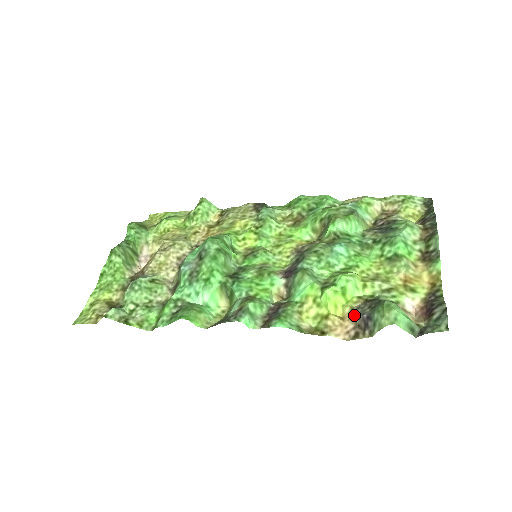
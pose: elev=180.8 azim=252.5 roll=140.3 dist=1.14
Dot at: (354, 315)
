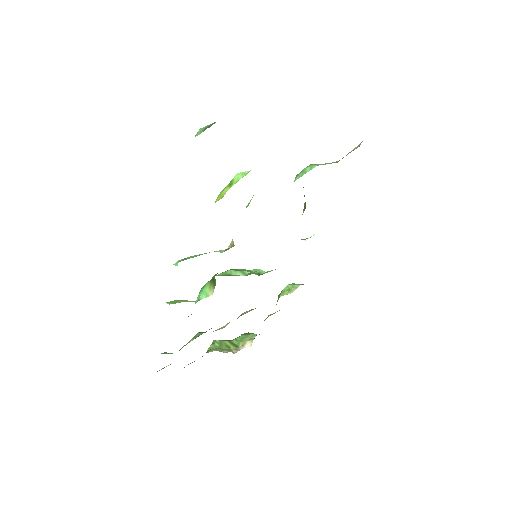
Dot at: occluded
